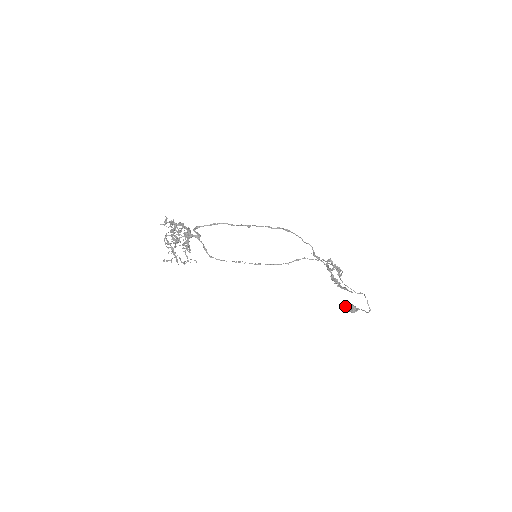
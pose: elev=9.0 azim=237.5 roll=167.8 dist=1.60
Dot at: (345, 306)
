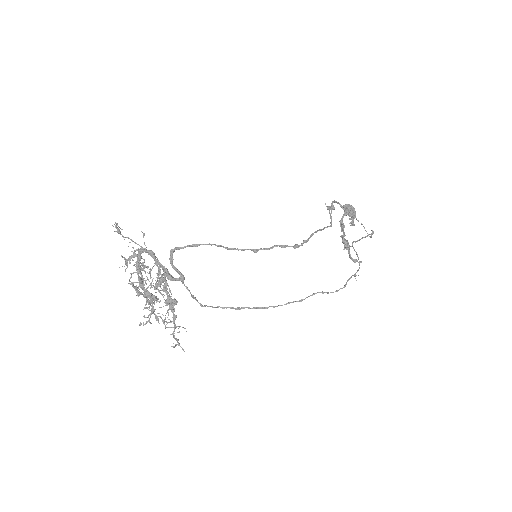
Dot at: (343, 207)
